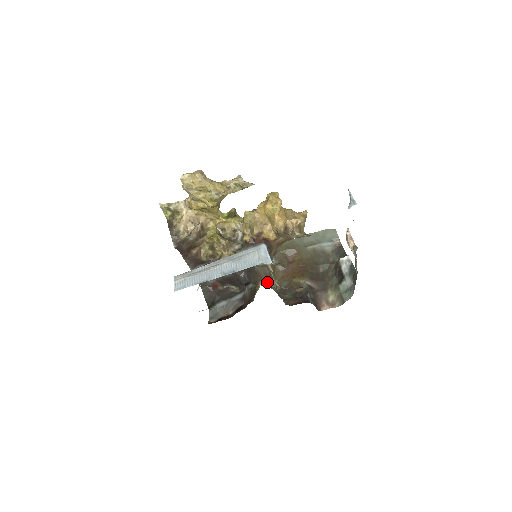
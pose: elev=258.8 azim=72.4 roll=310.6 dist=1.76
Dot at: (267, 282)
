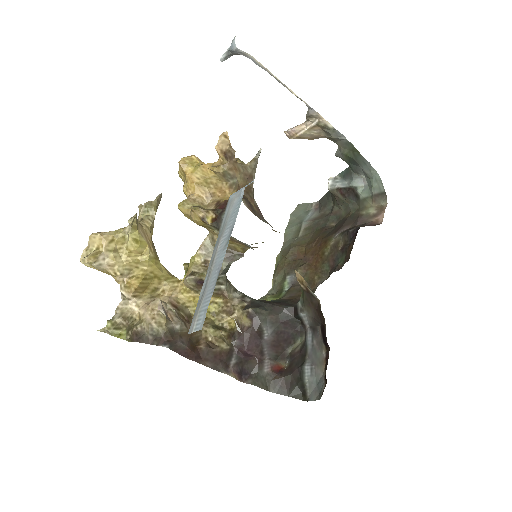
Dot at: (311, 290)
